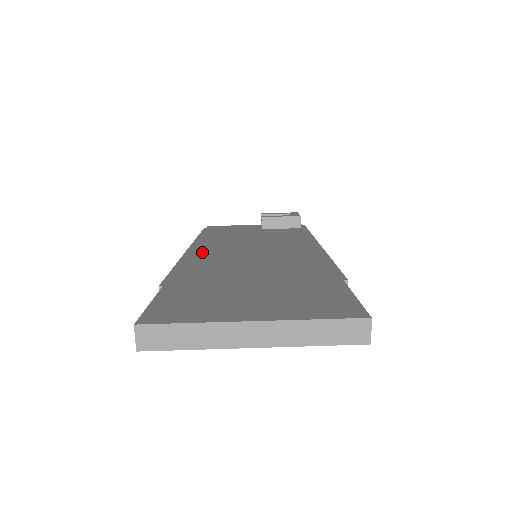
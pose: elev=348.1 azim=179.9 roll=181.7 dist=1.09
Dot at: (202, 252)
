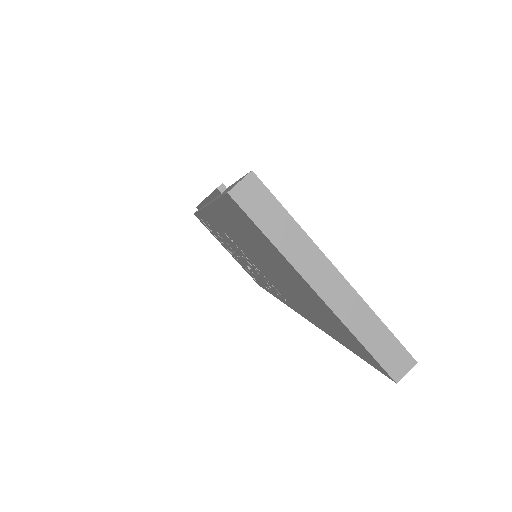
Dot at: occluded
